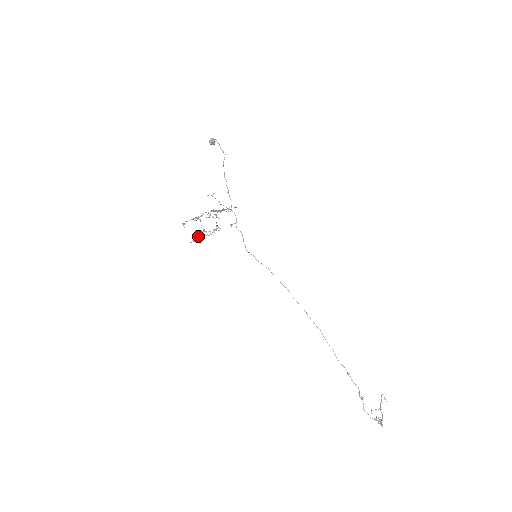
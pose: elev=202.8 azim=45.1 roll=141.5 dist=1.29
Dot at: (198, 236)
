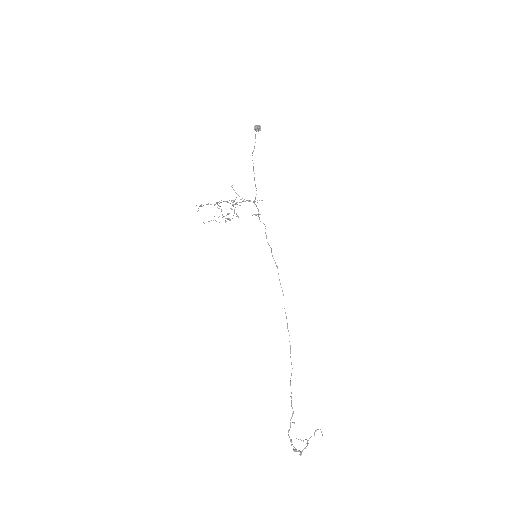
Dot at: occluded
